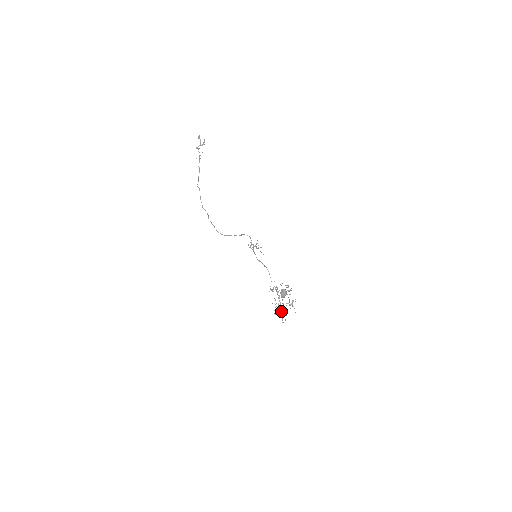
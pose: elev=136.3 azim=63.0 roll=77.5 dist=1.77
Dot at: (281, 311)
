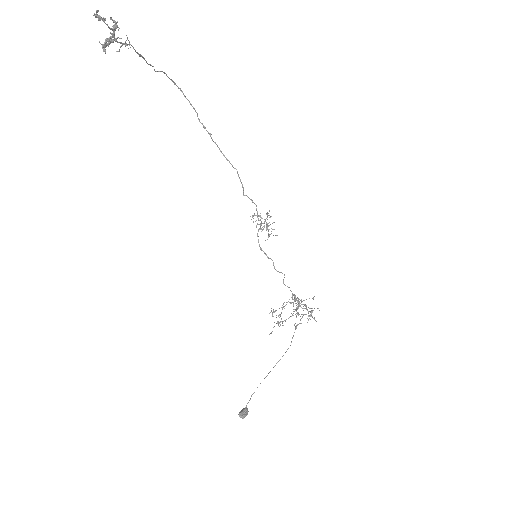
Dot at: (301, 302)
